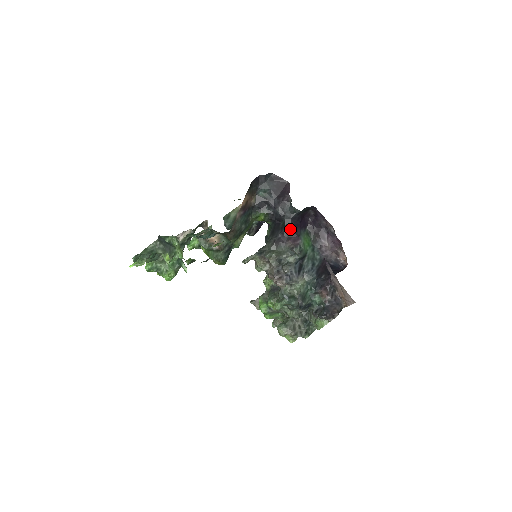
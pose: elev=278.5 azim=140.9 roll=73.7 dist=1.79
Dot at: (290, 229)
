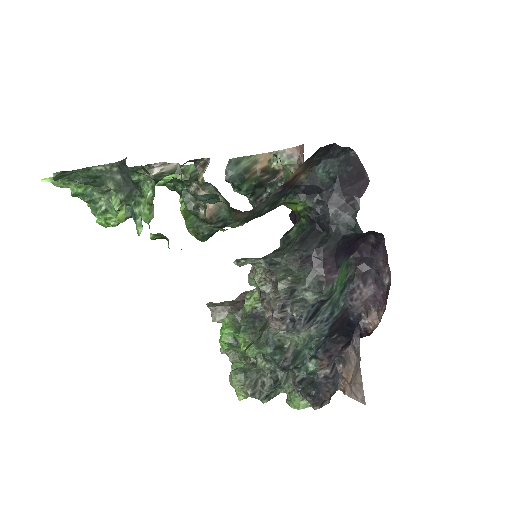
Dot at: (332, 250)
